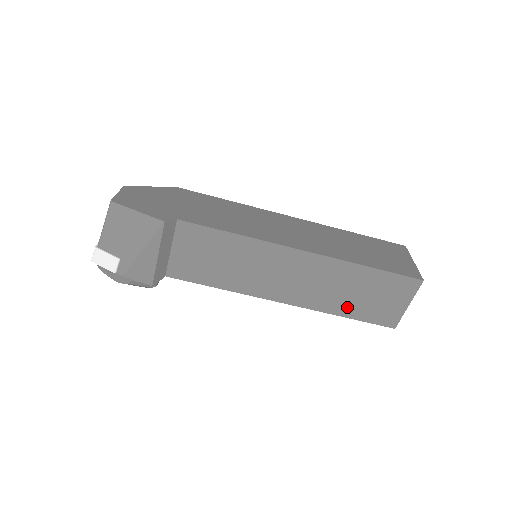
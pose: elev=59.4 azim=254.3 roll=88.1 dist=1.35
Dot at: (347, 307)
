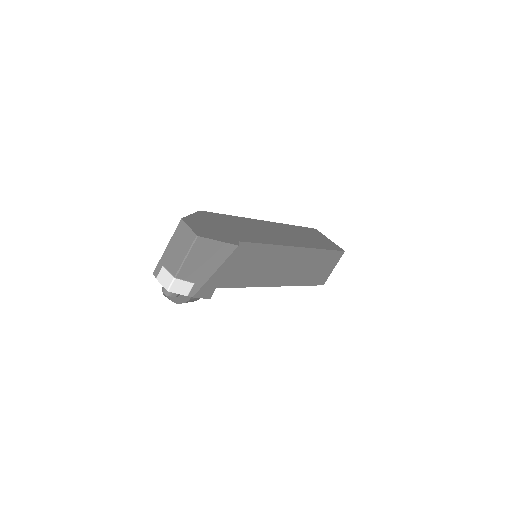
Dot at: (307, 279)
